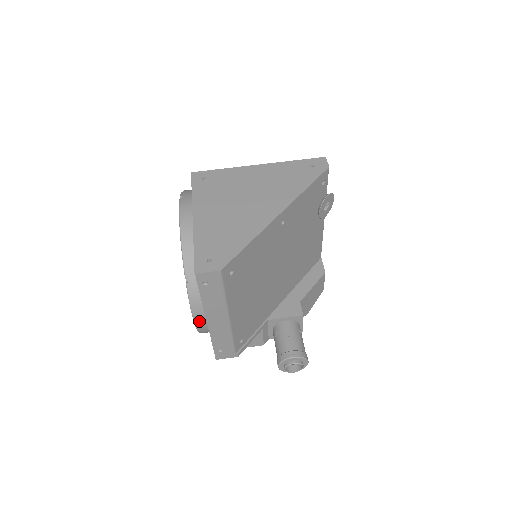
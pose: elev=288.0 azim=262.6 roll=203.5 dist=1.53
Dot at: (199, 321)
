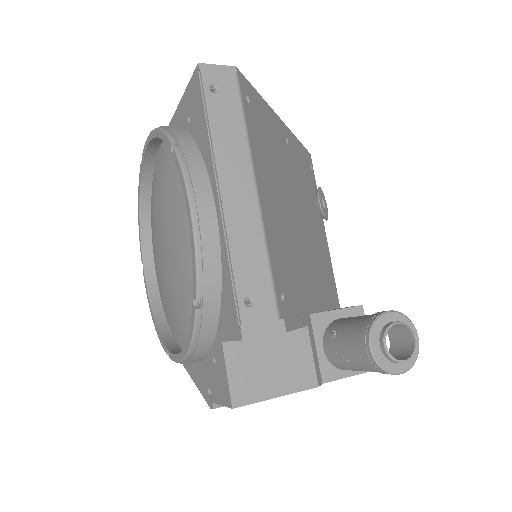
Dot at: (202, 215)
